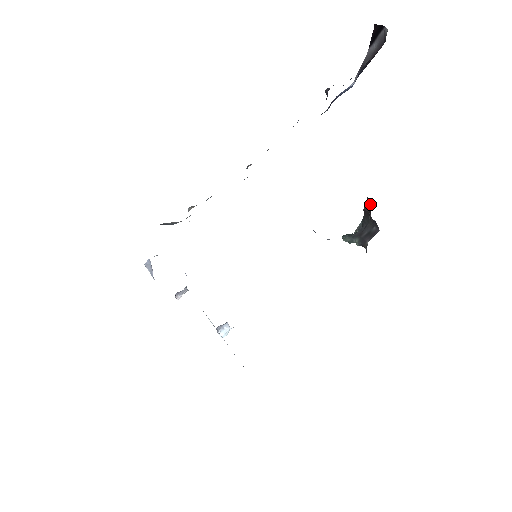
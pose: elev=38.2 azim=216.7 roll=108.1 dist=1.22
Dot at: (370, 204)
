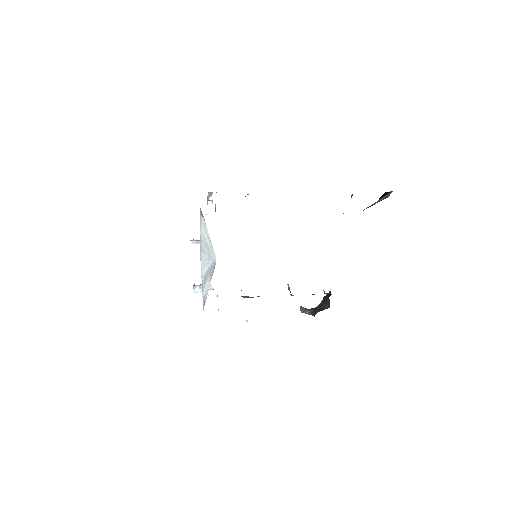
Dot at: (330, 295)
